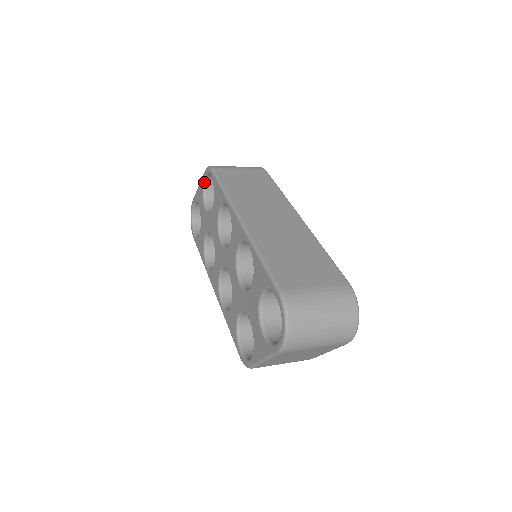
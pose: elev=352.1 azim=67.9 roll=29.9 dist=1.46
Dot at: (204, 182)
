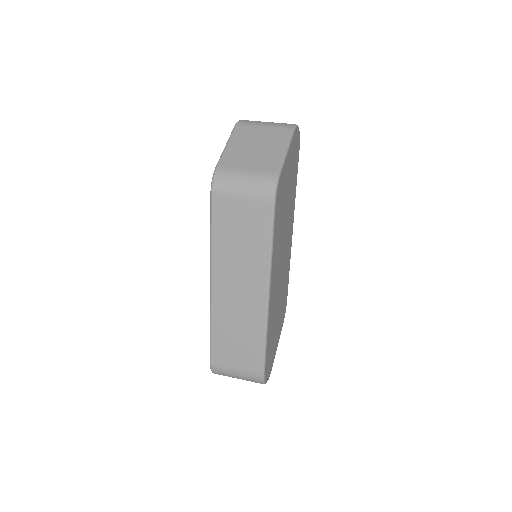
Dot at: occluded
